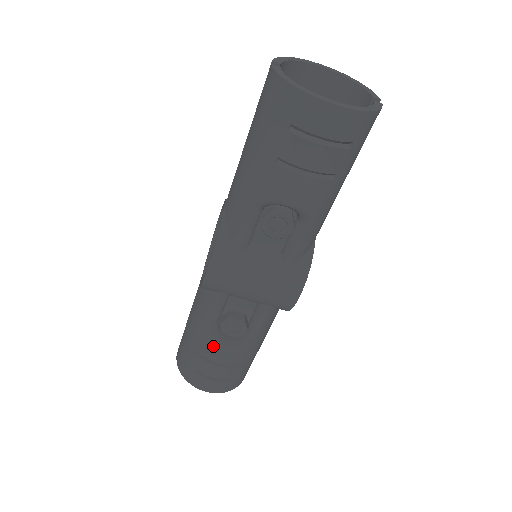
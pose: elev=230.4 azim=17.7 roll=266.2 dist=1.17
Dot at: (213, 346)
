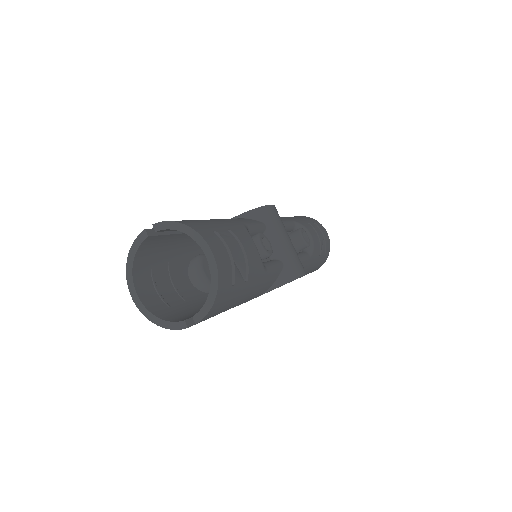
Dot at: occluded
